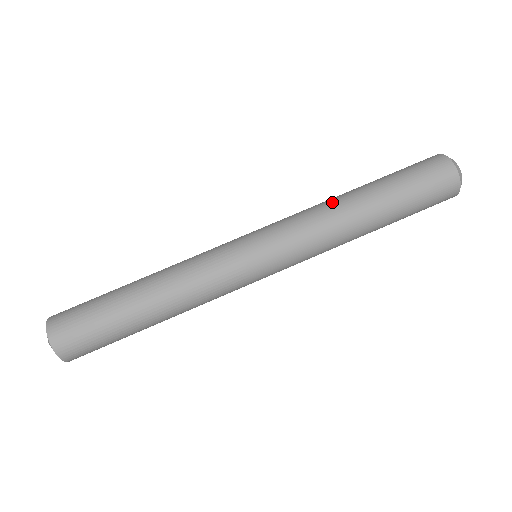
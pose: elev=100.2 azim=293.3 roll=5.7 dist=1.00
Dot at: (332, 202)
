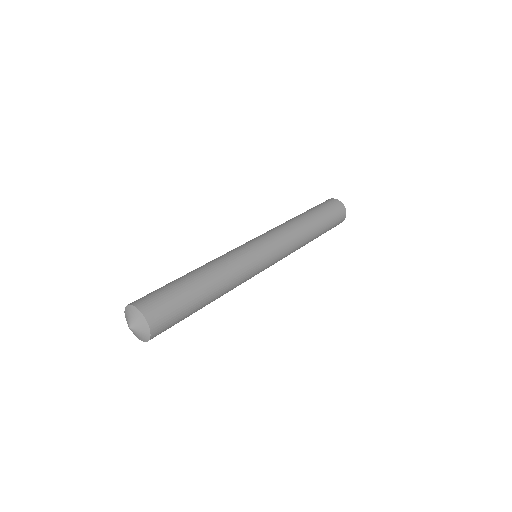
Dot at: (289, 221)
